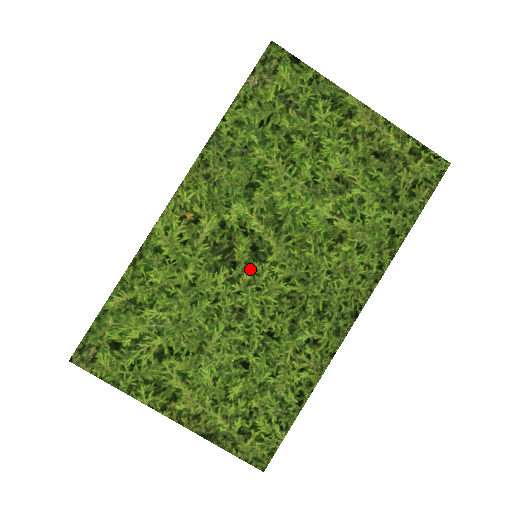
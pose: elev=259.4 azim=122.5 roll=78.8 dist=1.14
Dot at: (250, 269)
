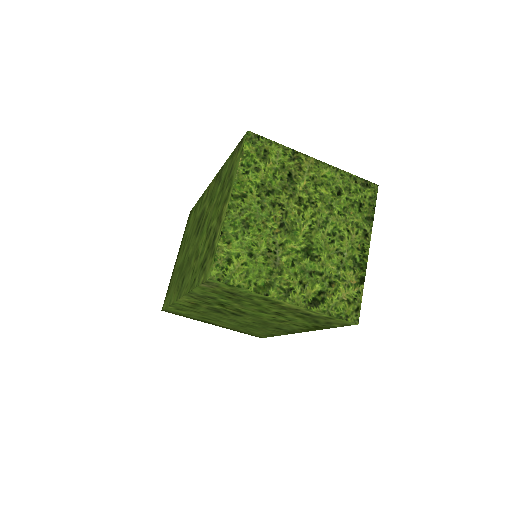
Dot at: (234, 316)
